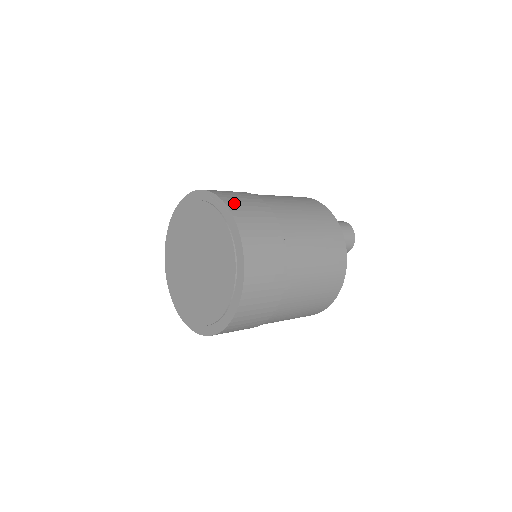
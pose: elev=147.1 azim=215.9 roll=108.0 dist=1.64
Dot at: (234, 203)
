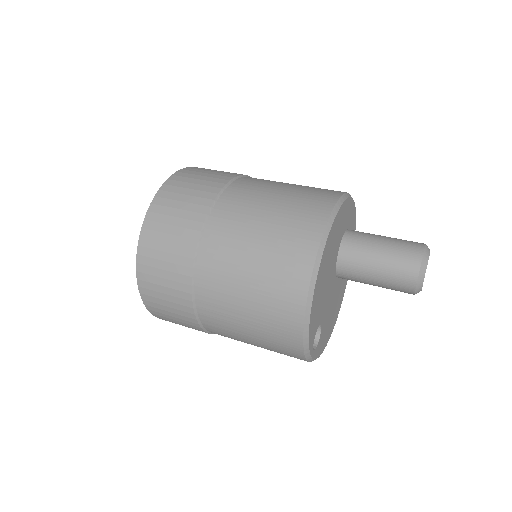
Dot at: occluded
